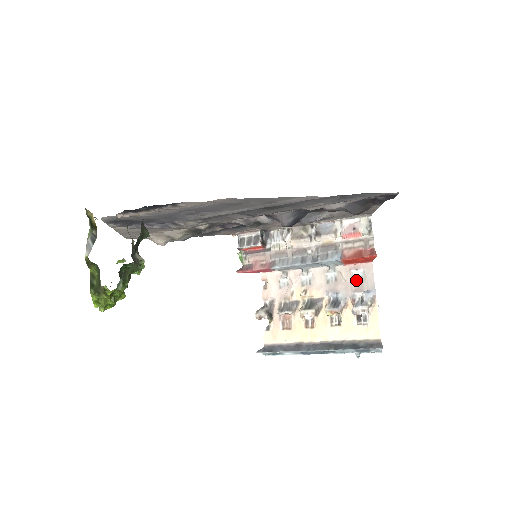
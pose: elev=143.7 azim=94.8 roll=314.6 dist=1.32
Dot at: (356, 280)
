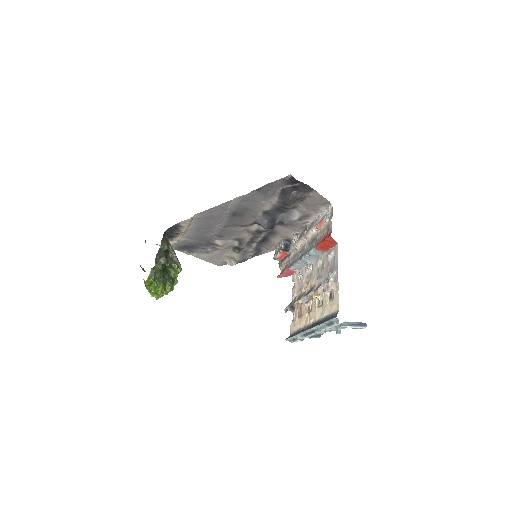
Dot at: (330, 263)
